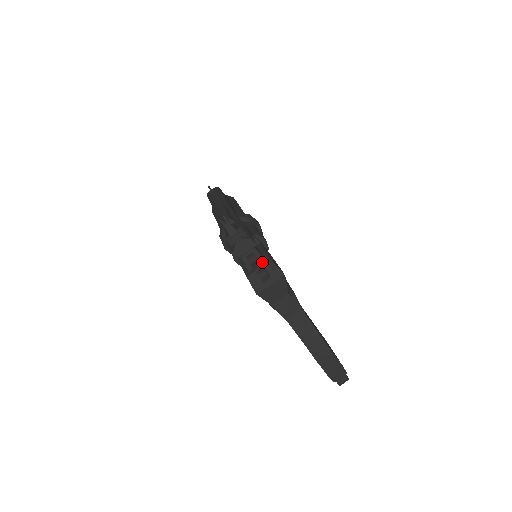
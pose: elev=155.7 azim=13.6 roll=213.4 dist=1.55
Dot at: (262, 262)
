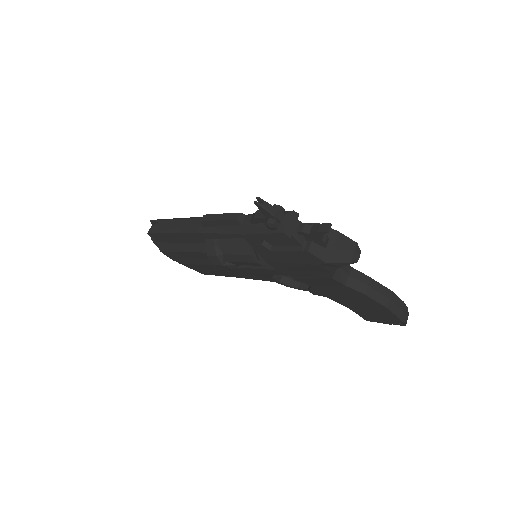
Dot at: occluded
